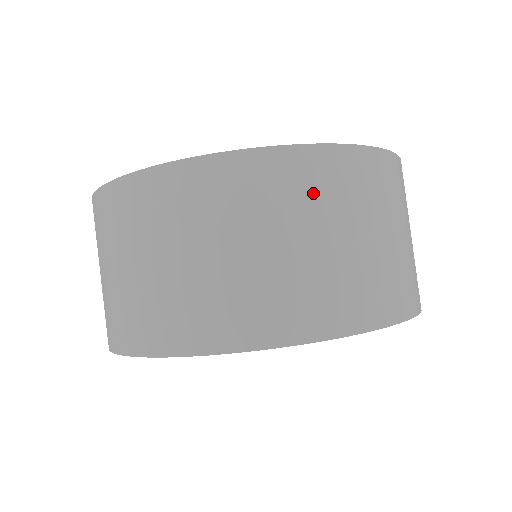
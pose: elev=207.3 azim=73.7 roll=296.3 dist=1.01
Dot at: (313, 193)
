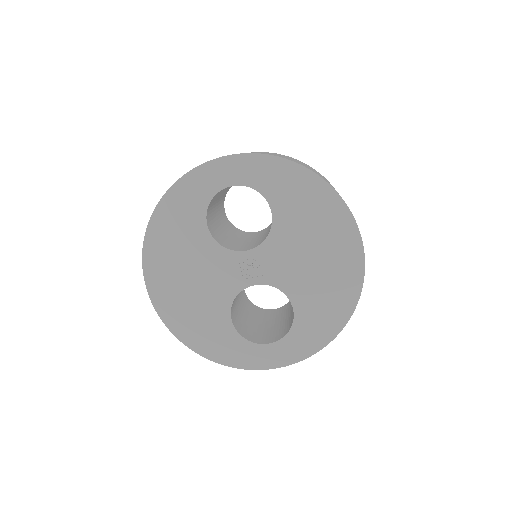
Dot at: occluded
